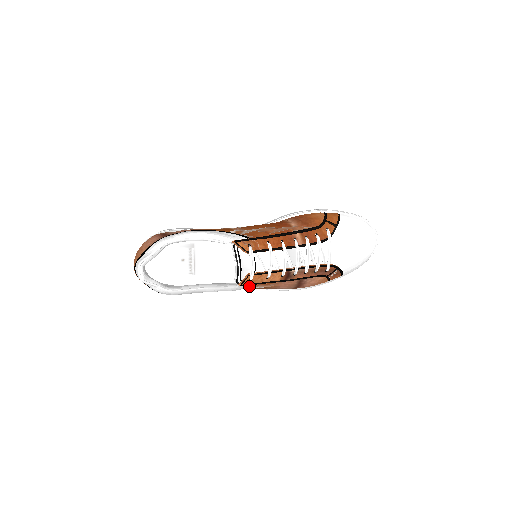
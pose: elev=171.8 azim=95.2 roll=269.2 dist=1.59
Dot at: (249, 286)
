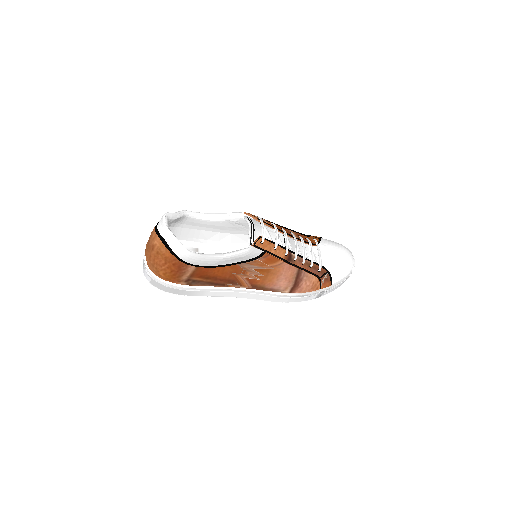
Dot at: (259, 252)
